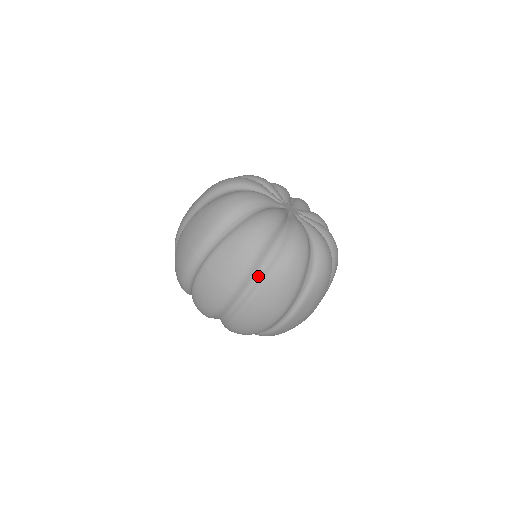
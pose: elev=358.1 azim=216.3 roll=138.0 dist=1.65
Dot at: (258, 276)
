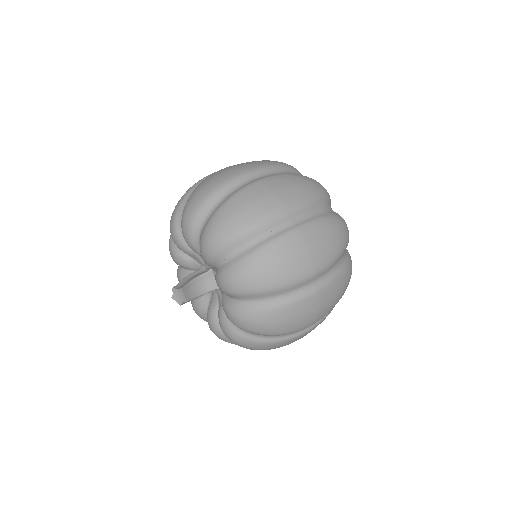
Dot at: (334, 270)
